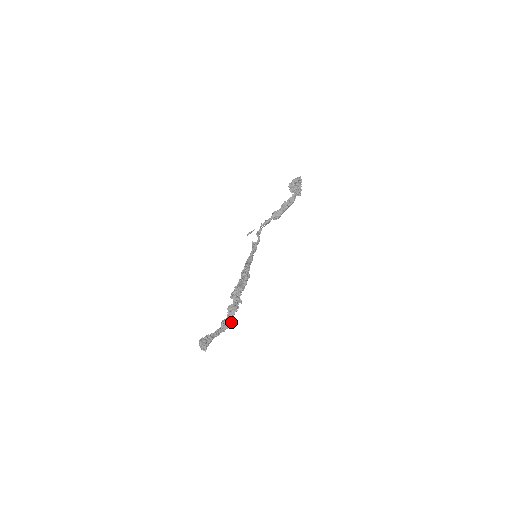
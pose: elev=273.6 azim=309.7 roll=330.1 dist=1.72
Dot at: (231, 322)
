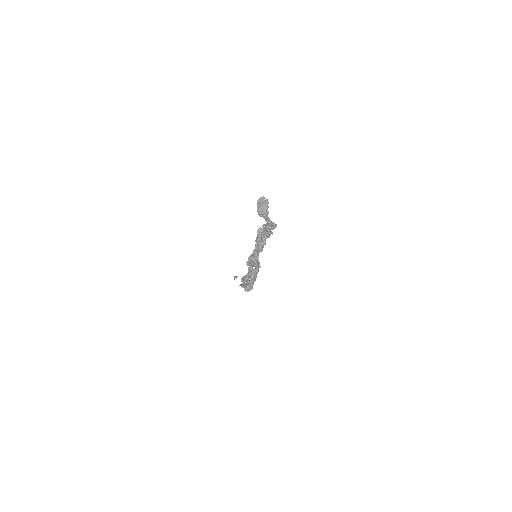
Dot at: (274, 223)
